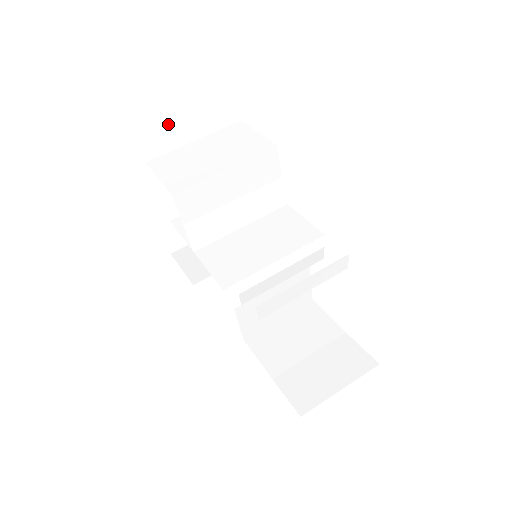
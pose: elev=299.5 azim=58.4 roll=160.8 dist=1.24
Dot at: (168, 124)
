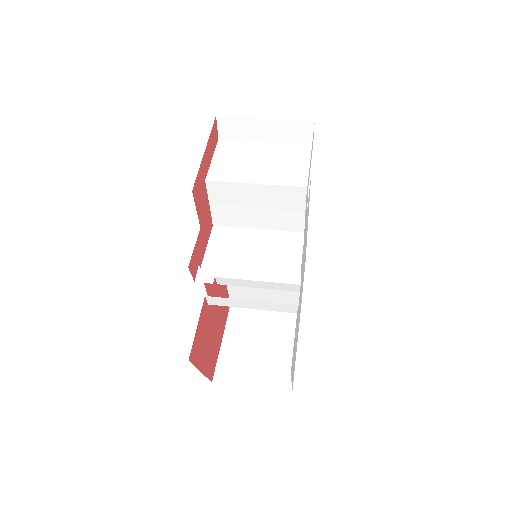
Dot at: (247, 120)
